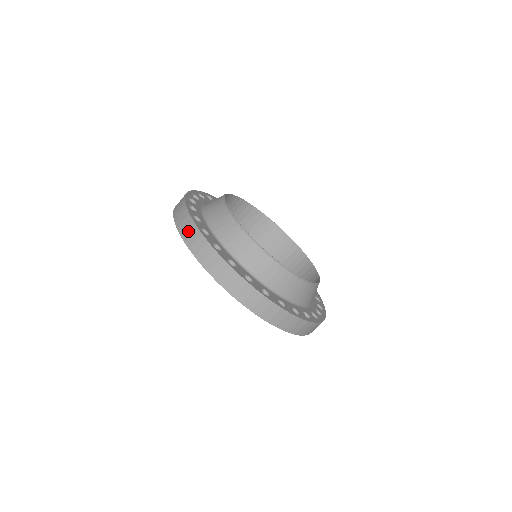
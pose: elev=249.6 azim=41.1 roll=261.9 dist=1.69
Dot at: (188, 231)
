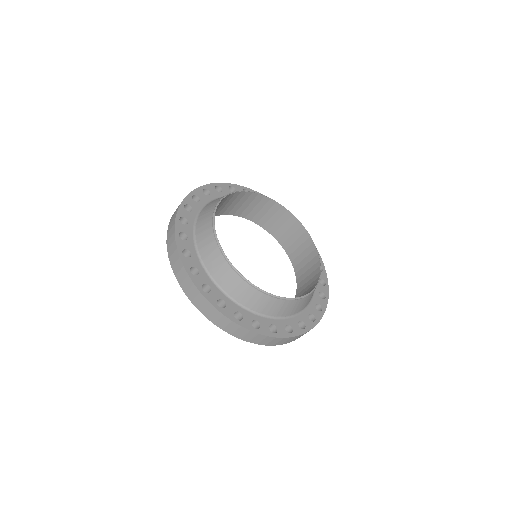
Dot at: (170, 233)
